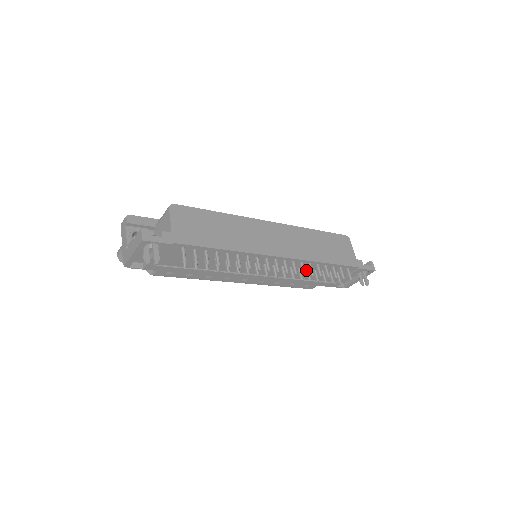
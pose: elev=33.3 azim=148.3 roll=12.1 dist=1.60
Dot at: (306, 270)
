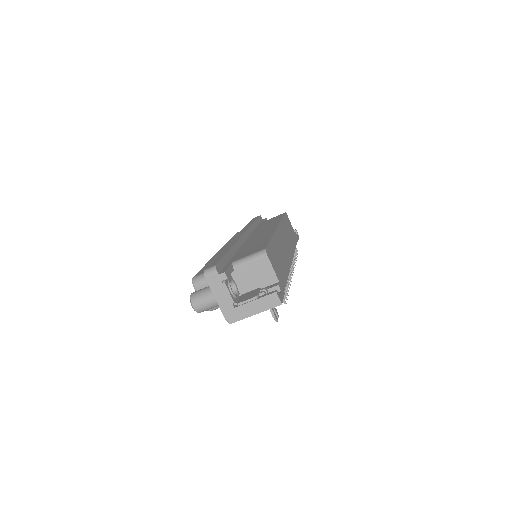
Dot at: occluded
